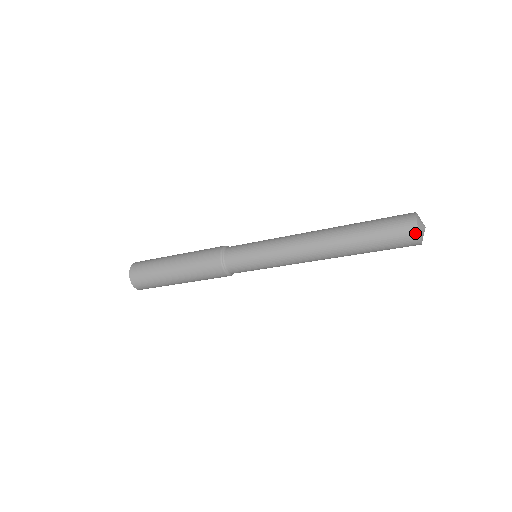
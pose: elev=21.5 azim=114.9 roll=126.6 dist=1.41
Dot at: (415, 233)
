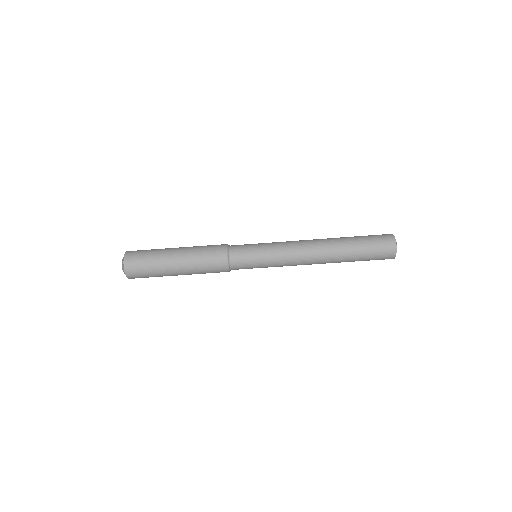
Dot at: (389, 234)
